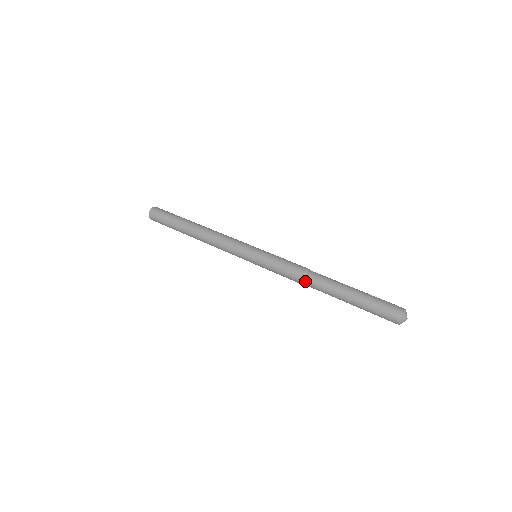
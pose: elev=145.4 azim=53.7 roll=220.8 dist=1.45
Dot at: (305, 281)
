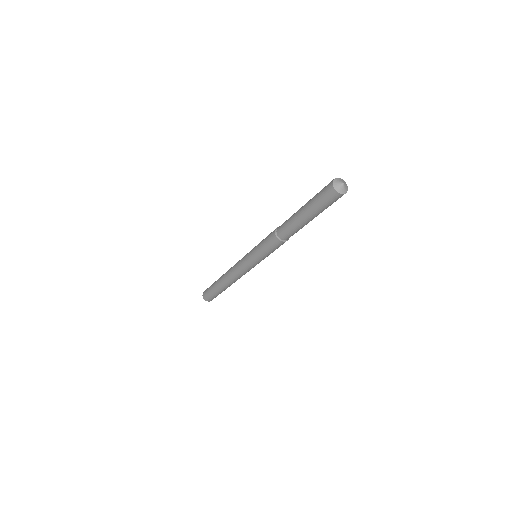
Dot at: (277, 230)
